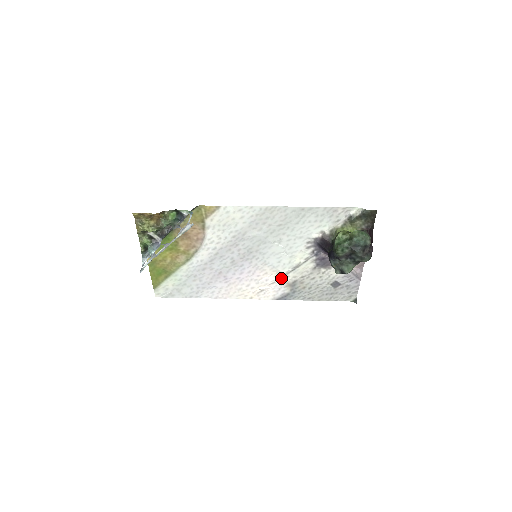
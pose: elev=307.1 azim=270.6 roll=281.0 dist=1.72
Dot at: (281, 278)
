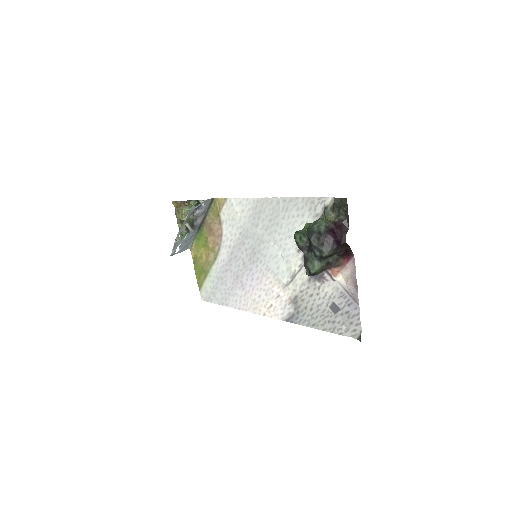
Dot at: (284, 291)
